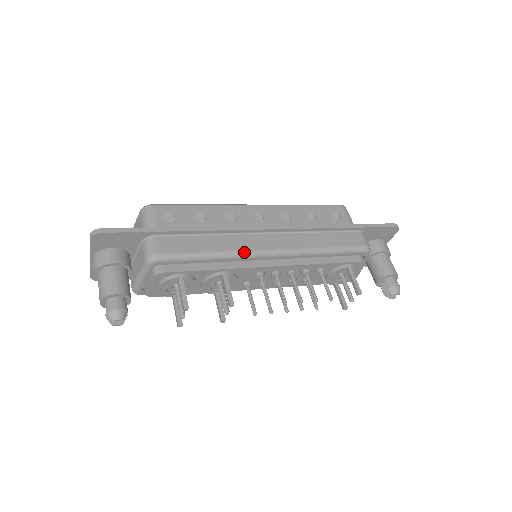
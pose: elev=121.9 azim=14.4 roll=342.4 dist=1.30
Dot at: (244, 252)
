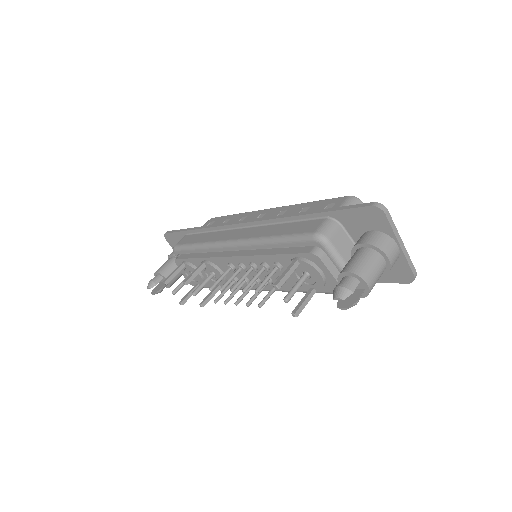
Dot at: (214, 243)
